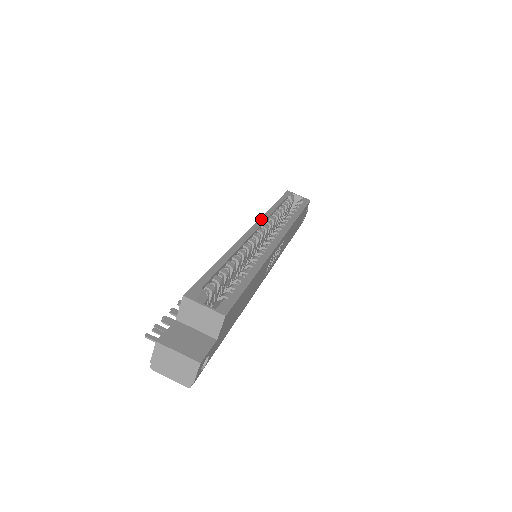
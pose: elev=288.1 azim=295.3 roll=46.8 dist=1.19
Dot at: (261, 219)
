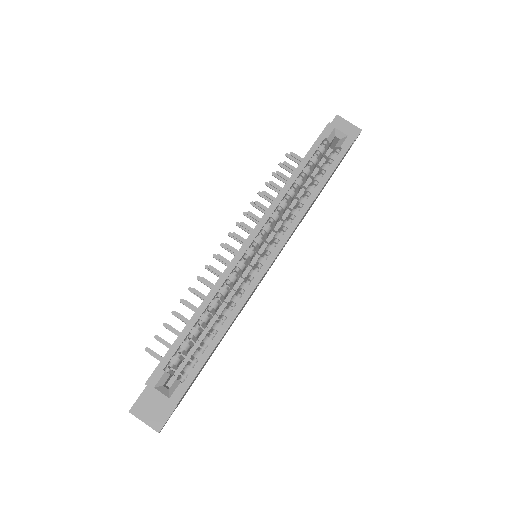
Dot at: (263, 218)
